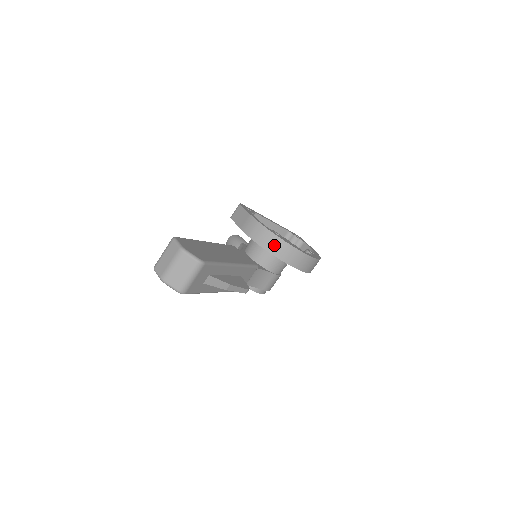
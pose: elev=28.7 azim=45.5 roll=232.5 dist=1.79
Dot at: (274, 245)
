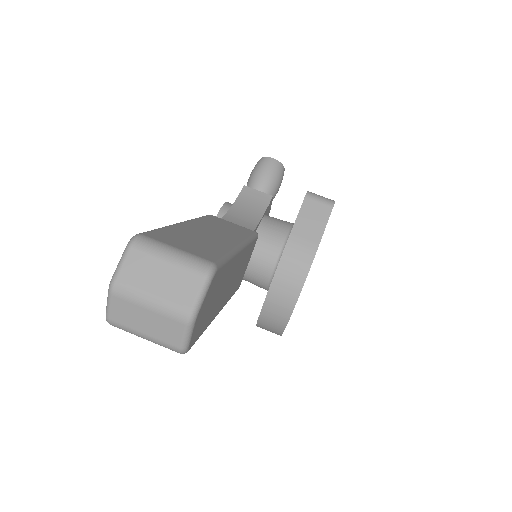
Dot at: (280, 303)
